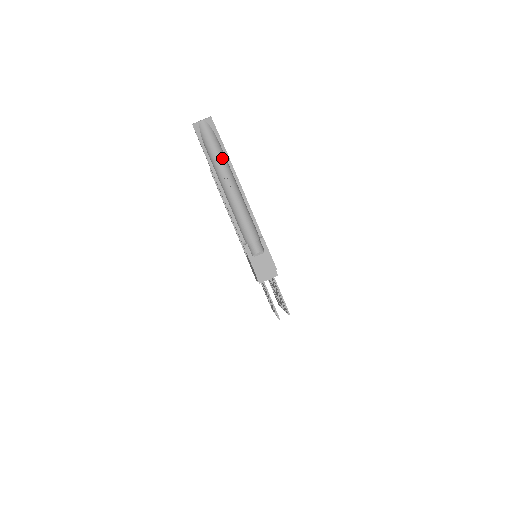
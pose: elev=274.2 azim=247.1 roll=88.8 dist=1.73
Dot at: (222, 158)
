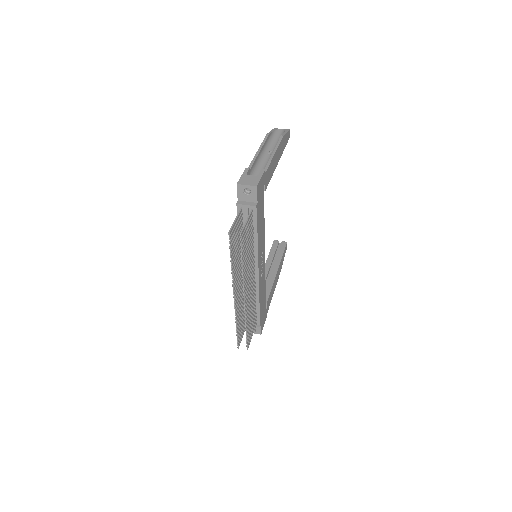
Dot at: occluded
